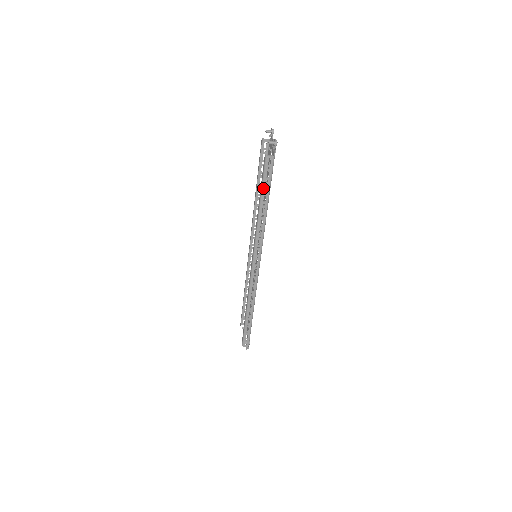
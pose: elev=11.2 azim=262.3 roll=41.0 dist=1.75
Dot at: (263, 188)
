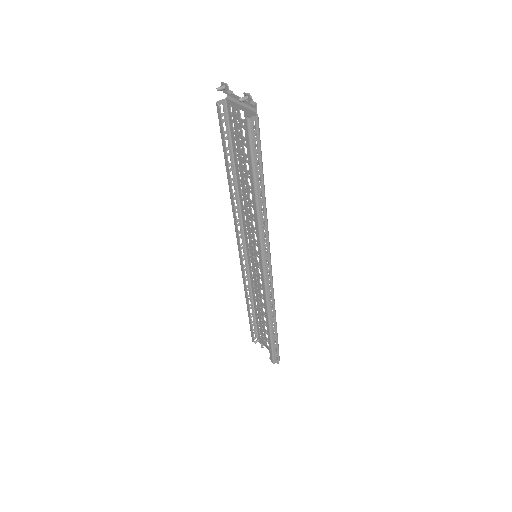
Dot at: (254, 166)
